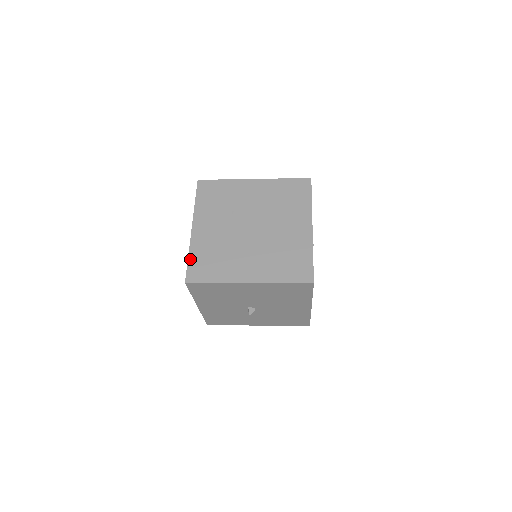
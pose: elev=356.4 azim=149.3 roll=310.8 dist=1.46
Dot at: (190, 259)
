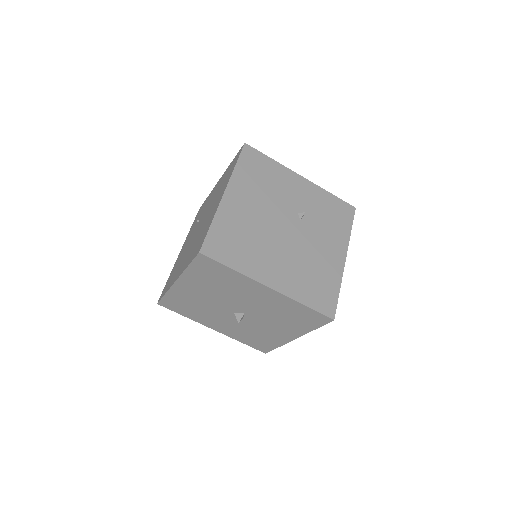
Dot at: (167, 281)
